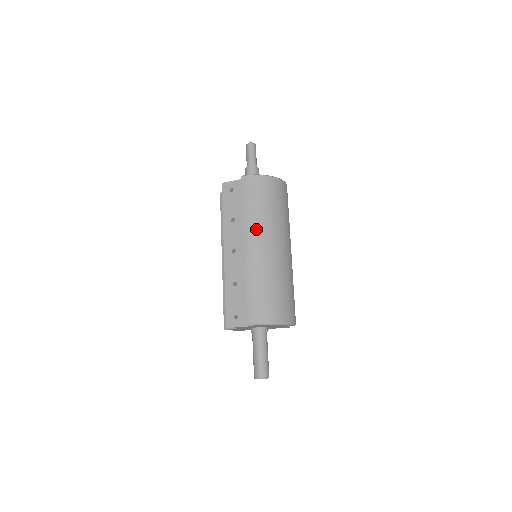
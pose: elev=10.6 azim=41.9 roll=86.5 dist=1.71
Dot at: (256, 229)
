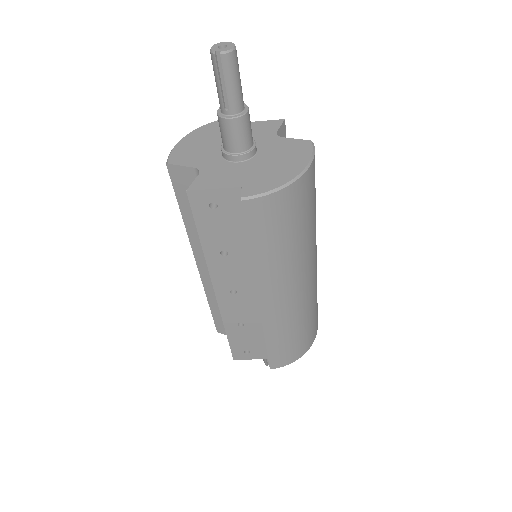
Dot at: (278, 278)
